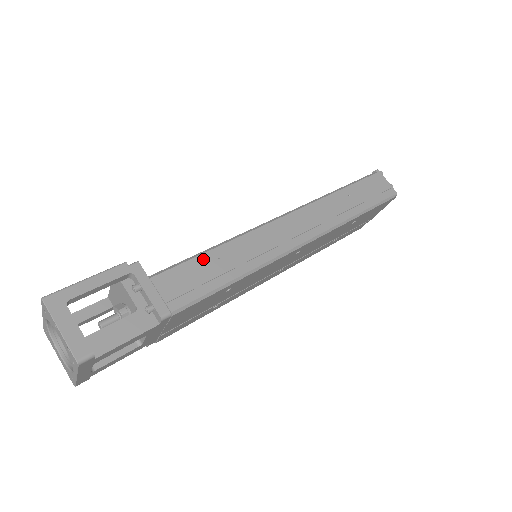
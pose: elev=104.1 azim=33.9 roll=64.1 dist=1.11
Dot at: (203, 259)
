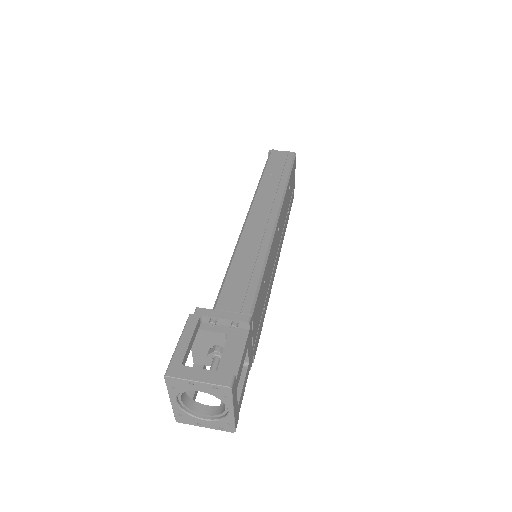
Dot at: (232, 273)
